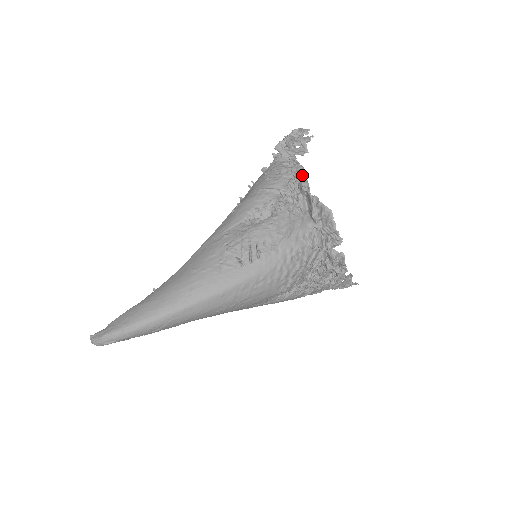
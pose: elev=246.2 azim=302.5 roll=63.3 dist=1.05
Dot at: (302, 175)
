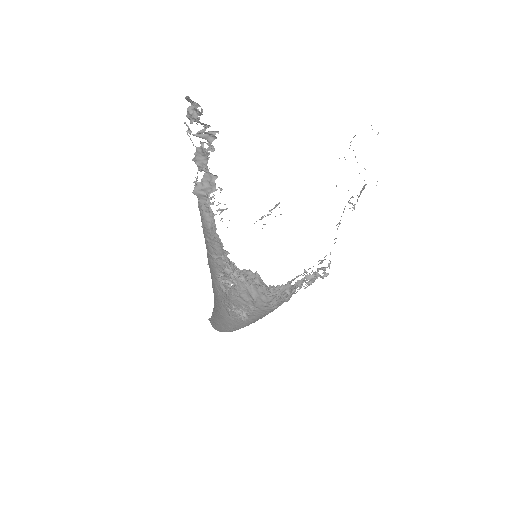
Dot at: (225, 258)
